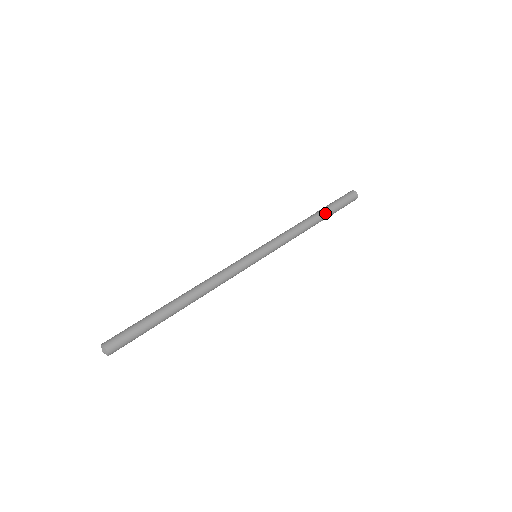
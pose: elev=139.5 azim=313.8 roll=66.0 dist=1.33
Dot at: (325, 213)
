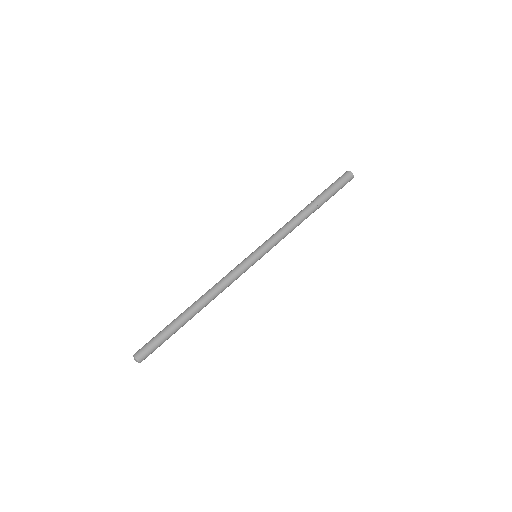
Dot at: occluded
